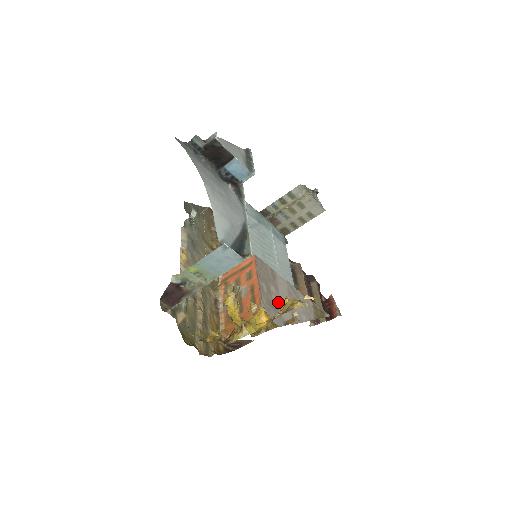
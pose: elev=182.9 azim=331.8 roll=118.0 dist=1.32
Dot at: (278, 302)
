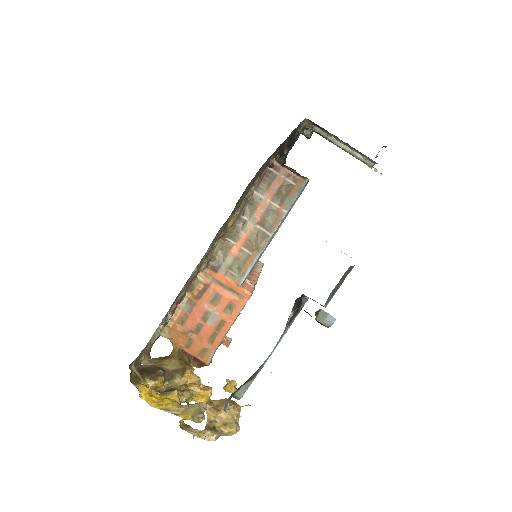
Dot at: occluded
